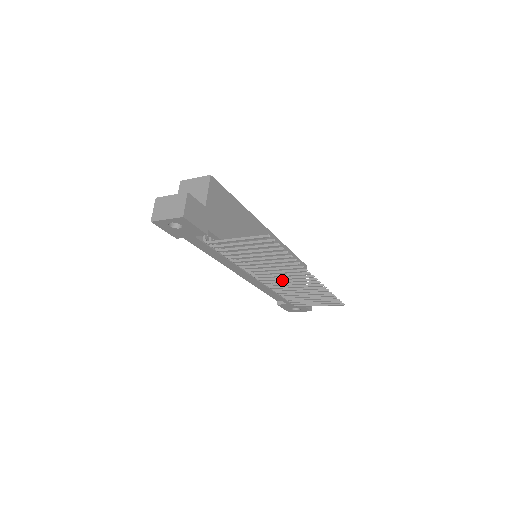
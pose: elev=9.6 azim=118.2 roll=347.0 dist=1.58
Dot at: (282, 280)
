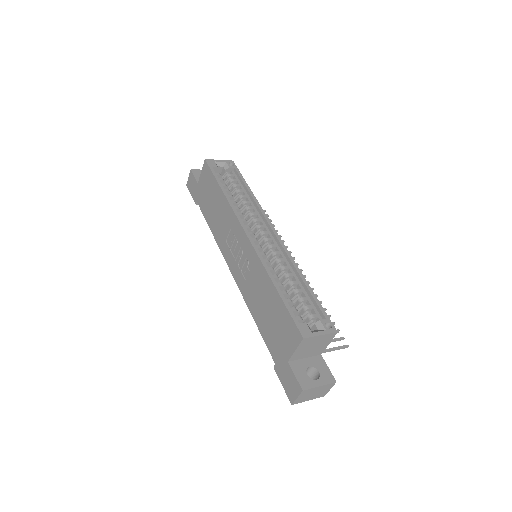
Dot at: occluded
